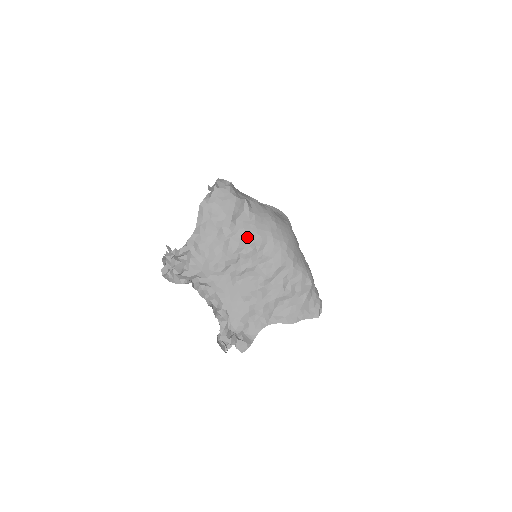
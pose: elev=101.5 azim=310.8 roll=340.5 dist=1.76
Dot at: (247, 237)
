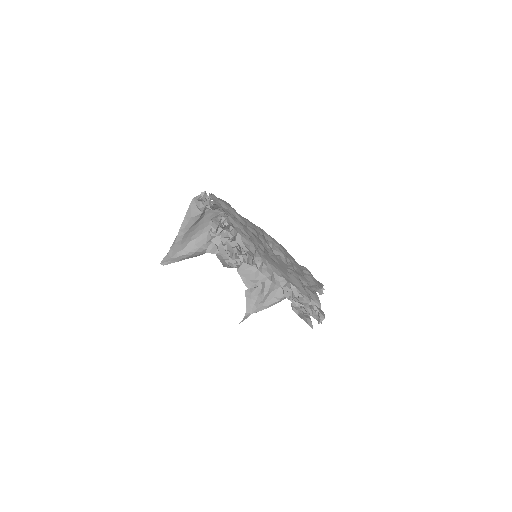
Dot at: (253, 227)
